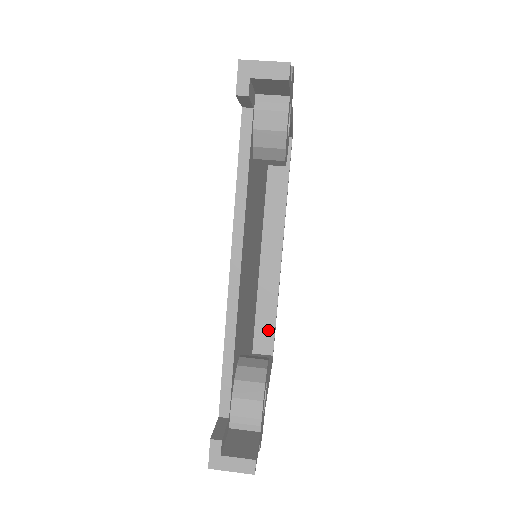
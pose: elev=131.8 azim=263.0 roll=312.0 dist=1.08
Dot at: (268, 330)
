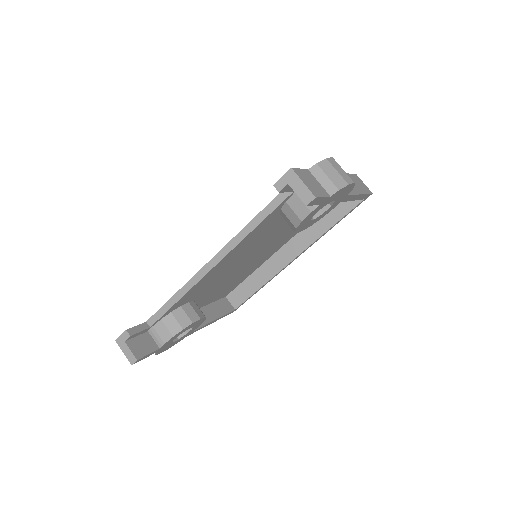
Dot at: (245, 294)
